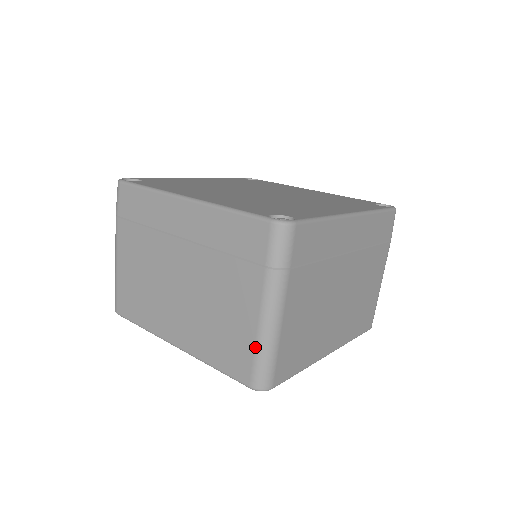
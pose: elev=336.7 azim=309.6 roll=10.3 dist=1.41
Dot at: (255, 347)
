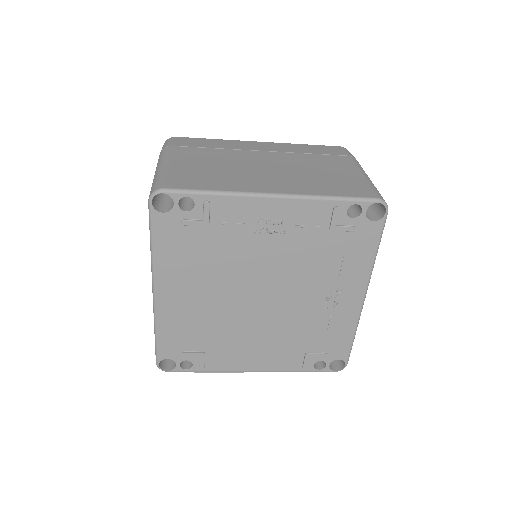
Dot at: (366, 181)
